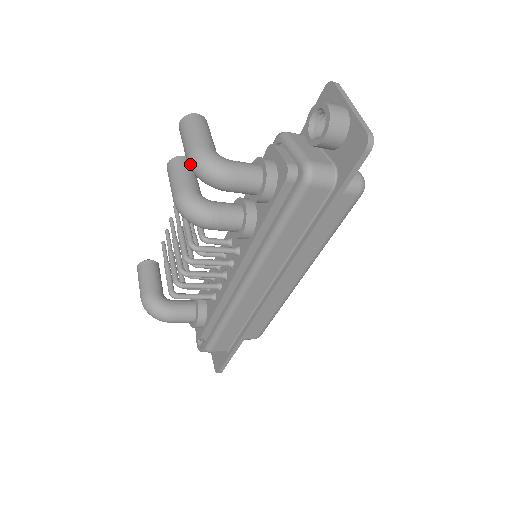
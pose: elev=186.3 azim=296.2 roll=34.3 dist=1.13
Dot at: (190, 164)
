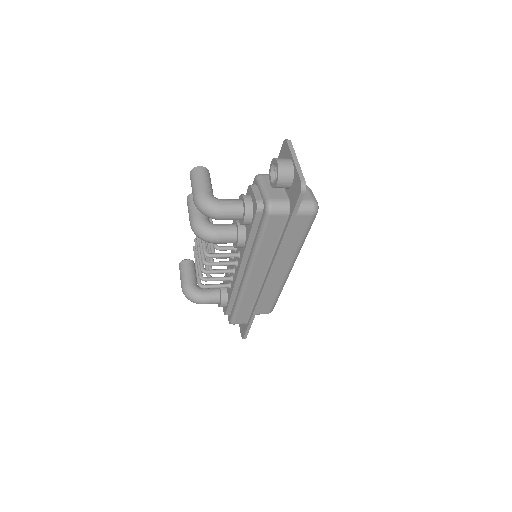
Dot at: (195, 204)
